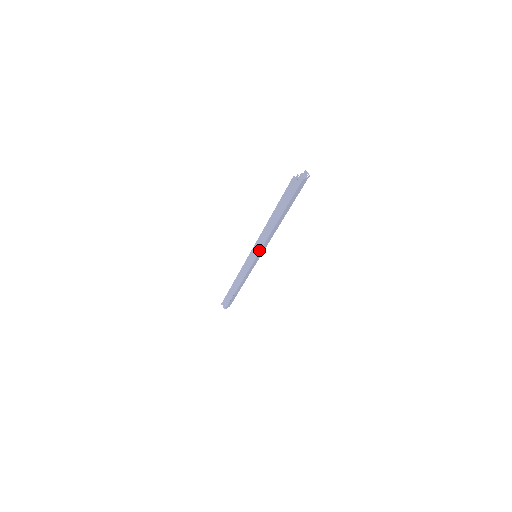
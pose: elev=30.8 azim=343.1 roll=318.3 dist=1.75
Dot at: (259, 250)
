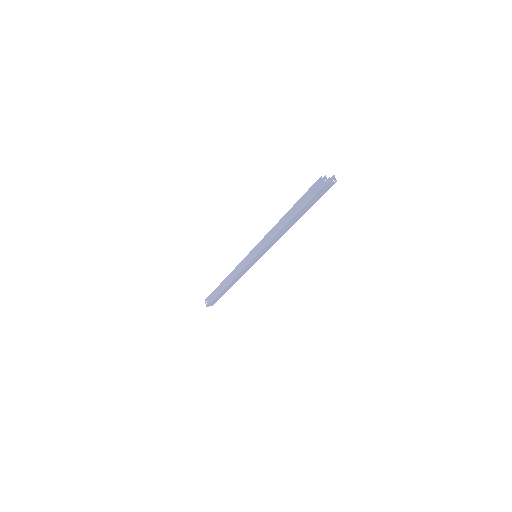
Dot at: (261, 249)
